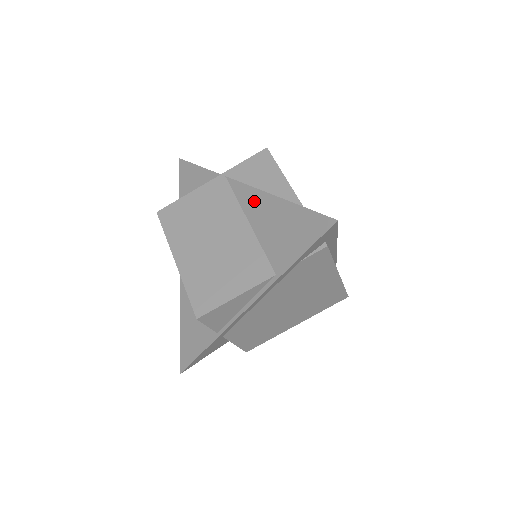
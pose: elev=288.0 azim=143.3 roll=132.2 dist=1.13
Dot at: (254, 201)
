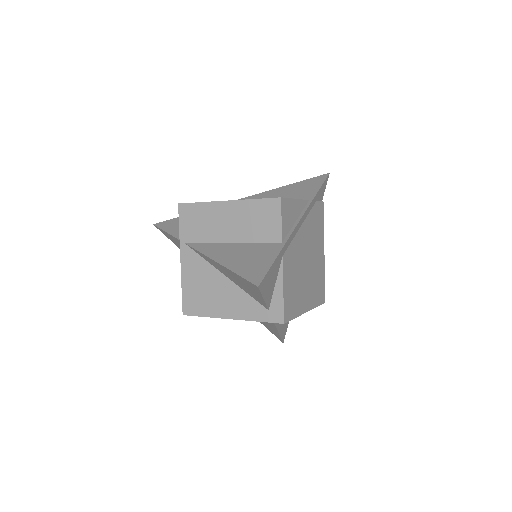
Dot at: (259, 197)
